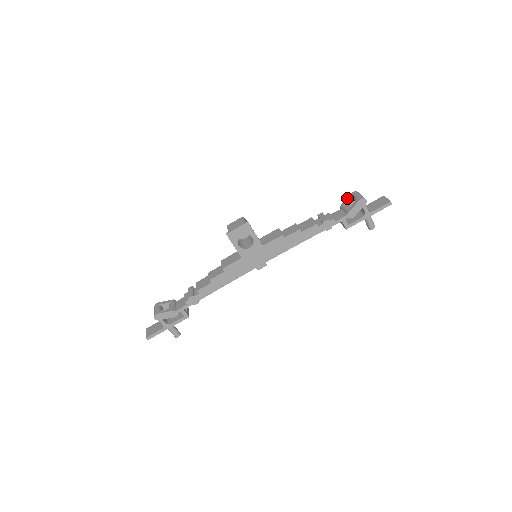
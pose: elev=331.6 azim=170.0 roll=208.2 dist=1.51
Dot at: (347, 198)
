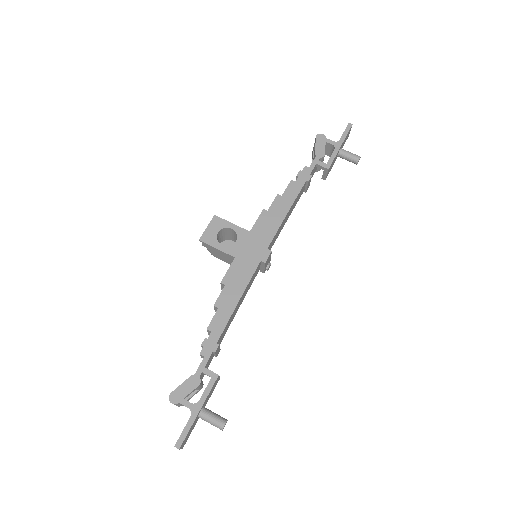
Dot at: occluded
